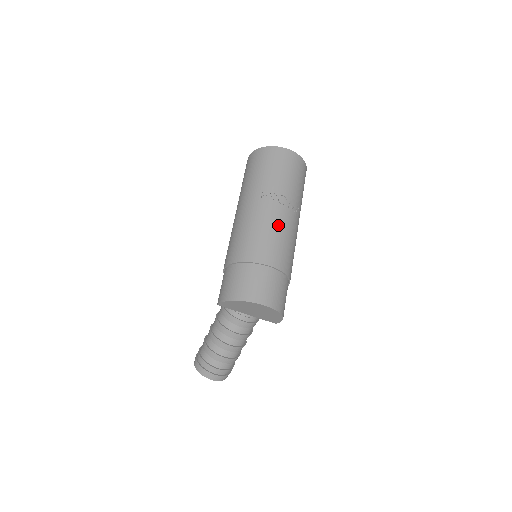
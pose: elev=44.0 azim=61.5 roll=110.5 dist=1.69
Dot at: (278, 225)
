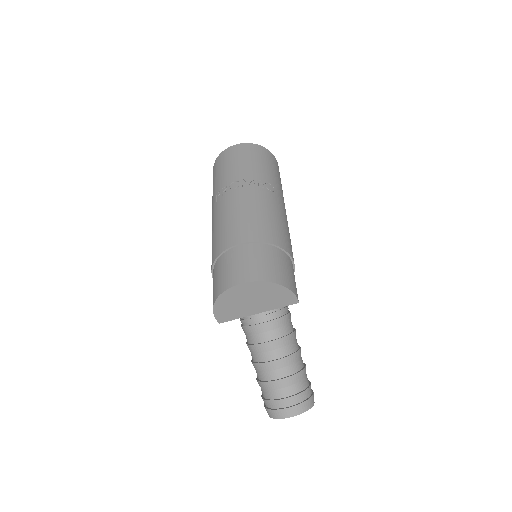
Dot at: (235, 207)
